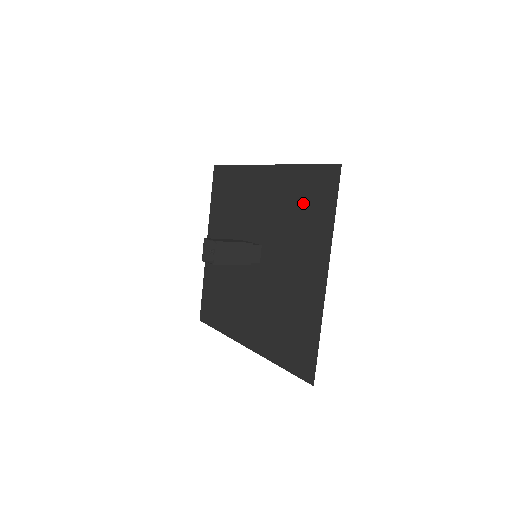
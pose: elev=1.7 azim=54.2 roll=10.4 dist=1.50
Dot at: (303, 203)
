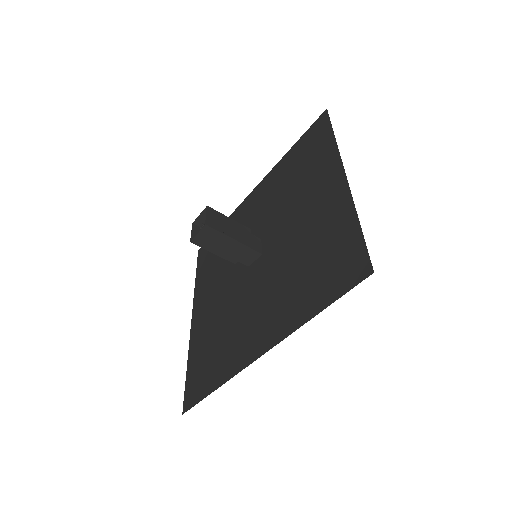
Dot at: (299, 165)
